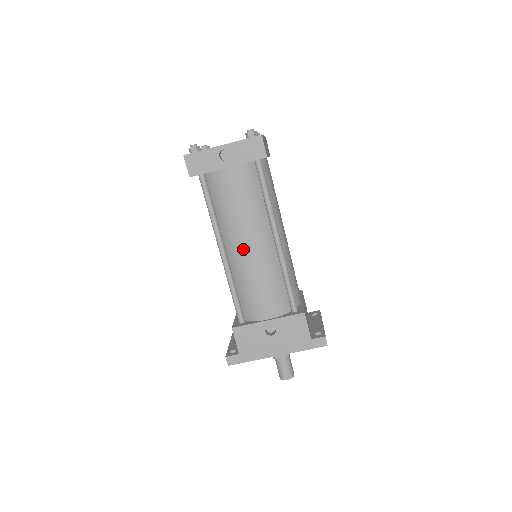
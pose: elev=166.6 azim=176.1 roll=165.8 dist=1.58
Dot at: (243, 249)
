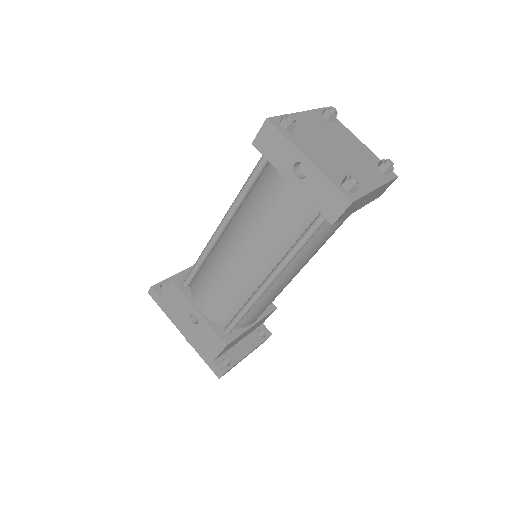
Dot at: (234, 252)
